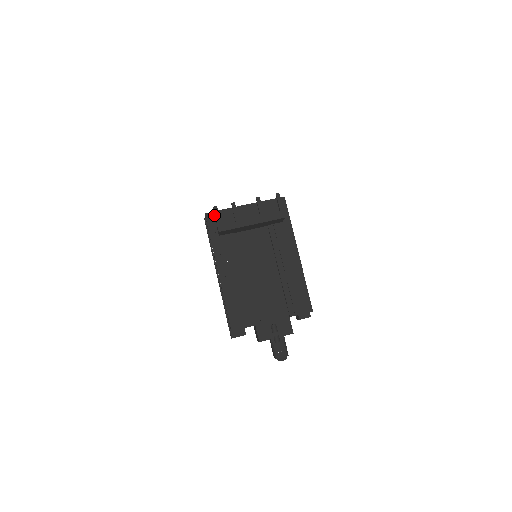
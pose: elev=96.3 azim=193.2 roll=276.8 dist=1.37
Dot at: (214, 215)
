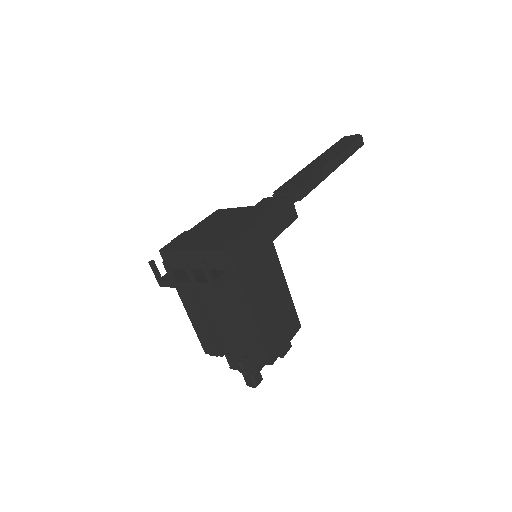
Dot at: (166, 254)
